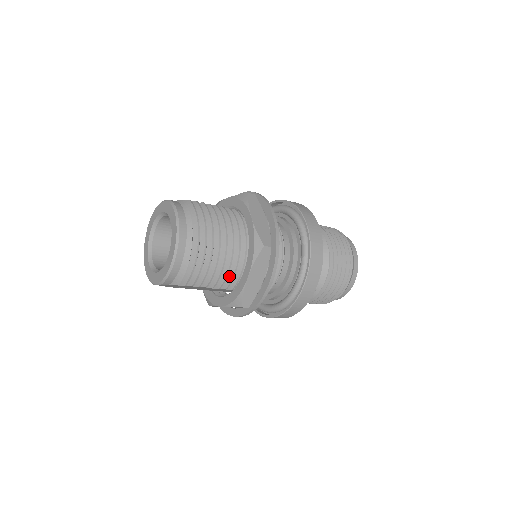
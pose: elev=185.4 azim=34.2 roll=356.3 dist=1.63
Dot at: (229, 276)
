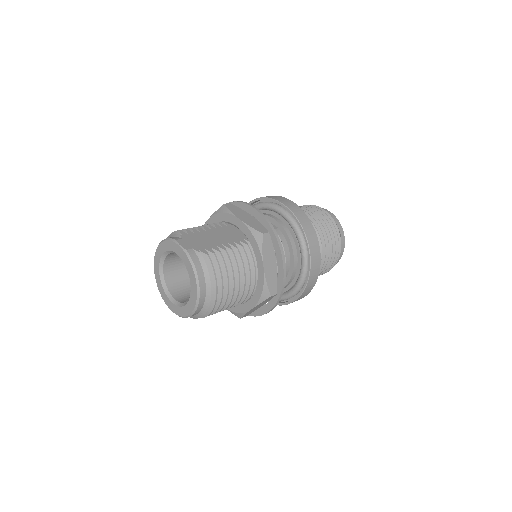
Dot at: occluded
